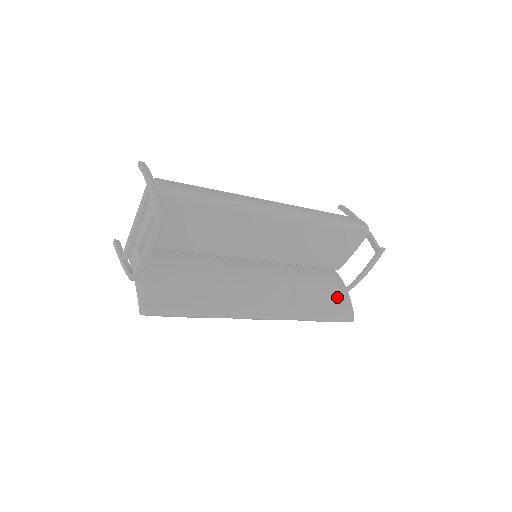
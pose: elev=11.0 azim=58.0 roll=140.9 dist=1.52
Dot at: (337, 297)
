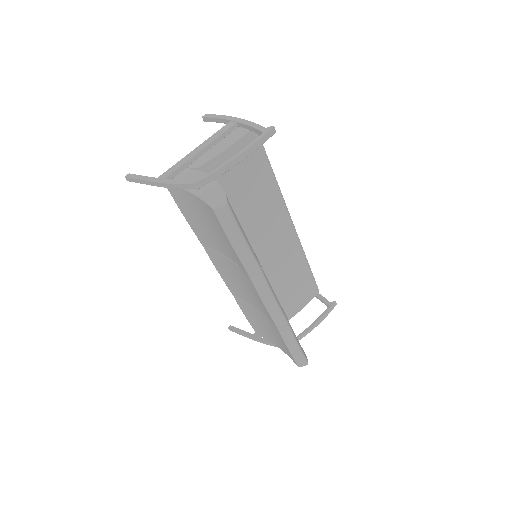
Dot at: occluded
